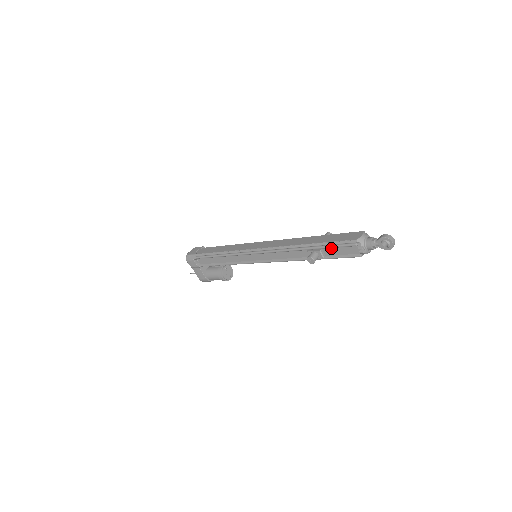
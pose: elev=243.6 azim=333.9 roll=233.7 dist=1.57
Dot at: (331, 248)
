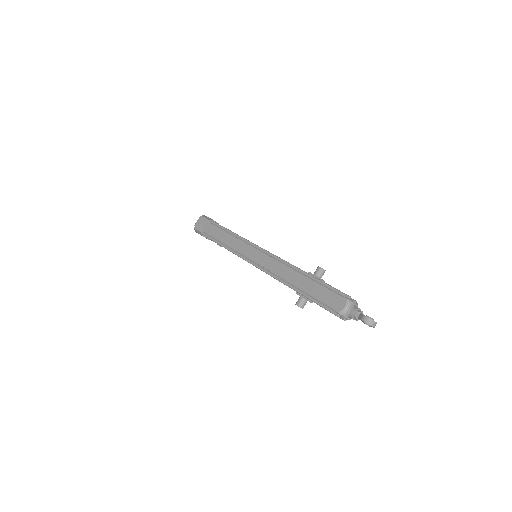
Dot at: (317, 303)
